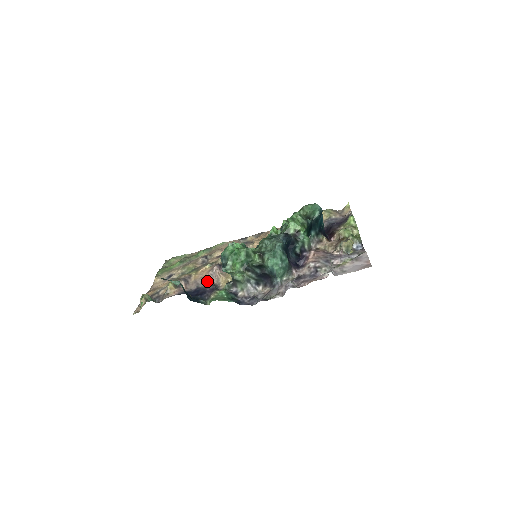
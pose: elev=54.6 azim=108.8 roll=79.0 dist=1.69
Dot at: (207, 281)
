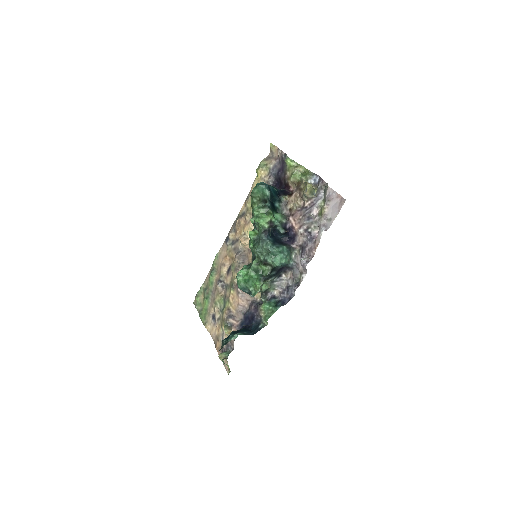
Dot at: (244, 303)
